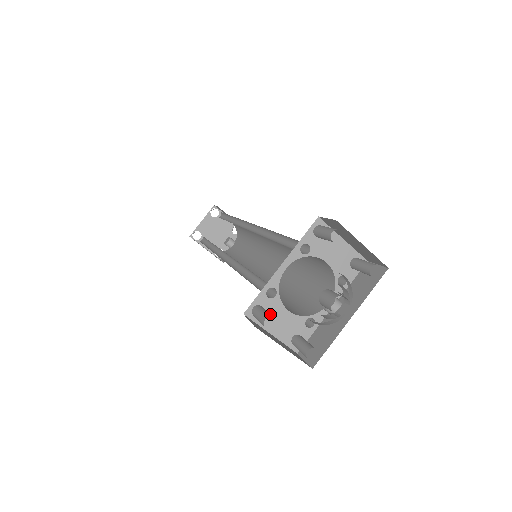
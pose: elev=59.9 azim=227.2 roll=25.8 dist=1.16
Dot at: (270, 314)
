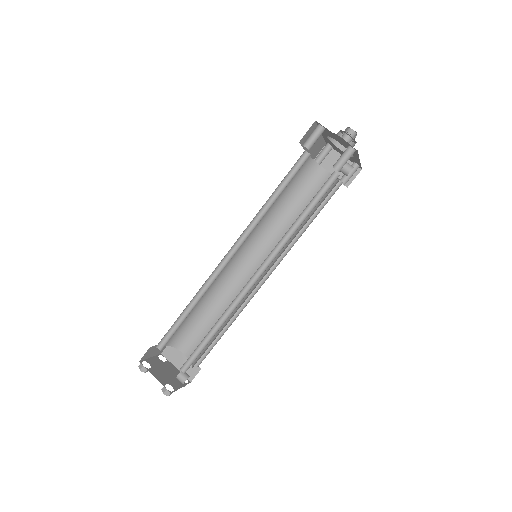
Dot at: occluded
